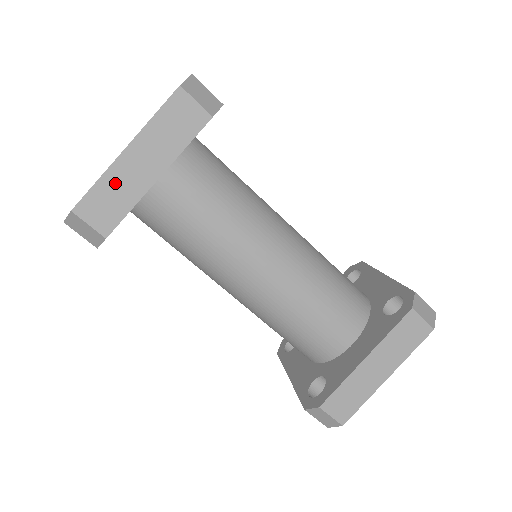
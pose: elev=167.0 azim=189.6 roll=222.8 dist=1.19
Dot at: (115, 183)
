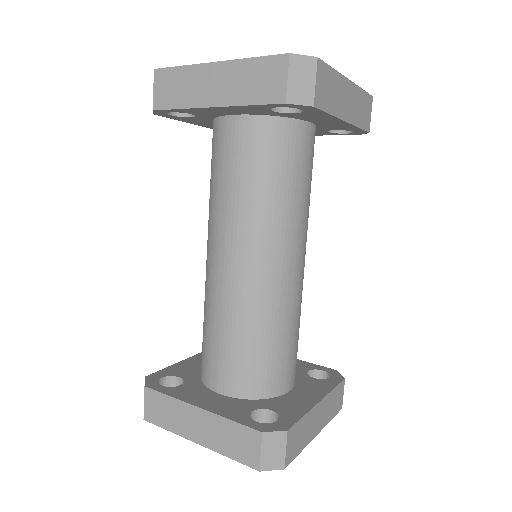
Dot at: (337, 86)
